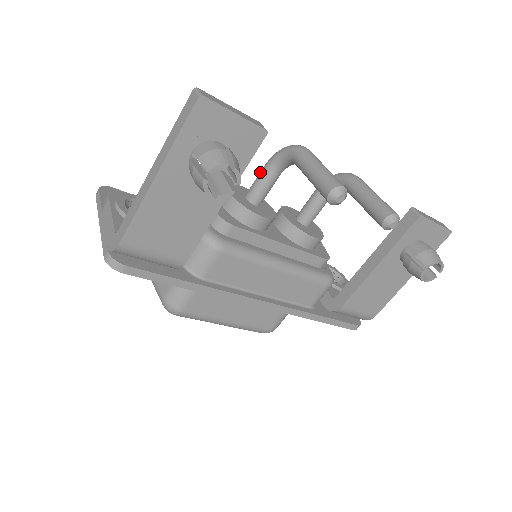
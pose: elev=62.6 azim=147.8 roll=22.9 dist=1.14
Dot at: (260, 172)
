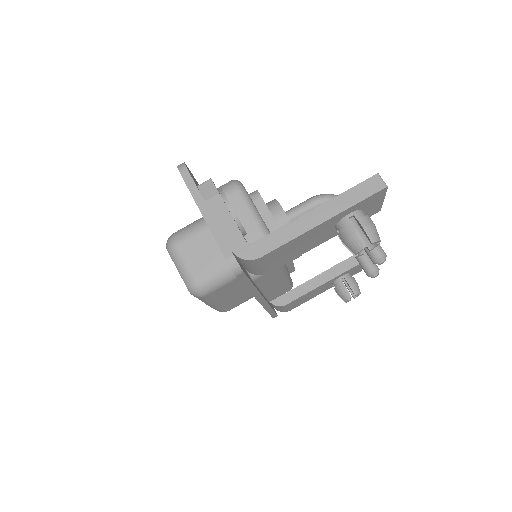
Dot at: (306, 203)
